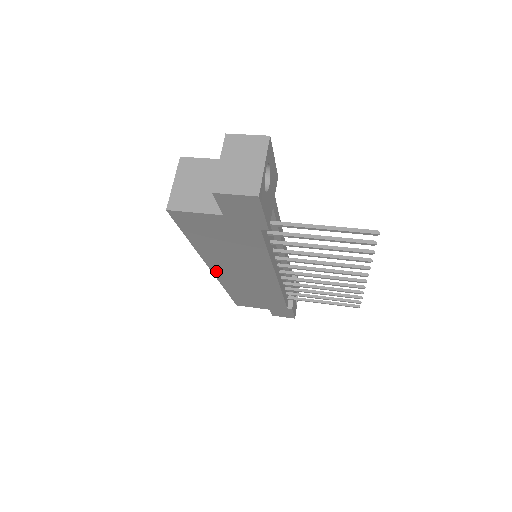
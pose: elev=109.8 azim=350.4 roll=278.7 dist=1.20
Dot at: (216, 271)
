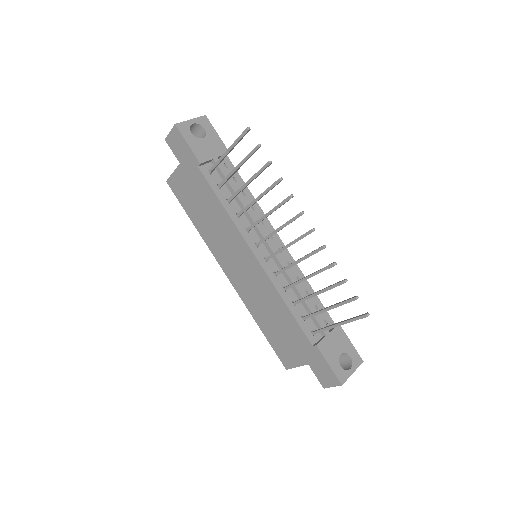
Dot at: (228, 273)
